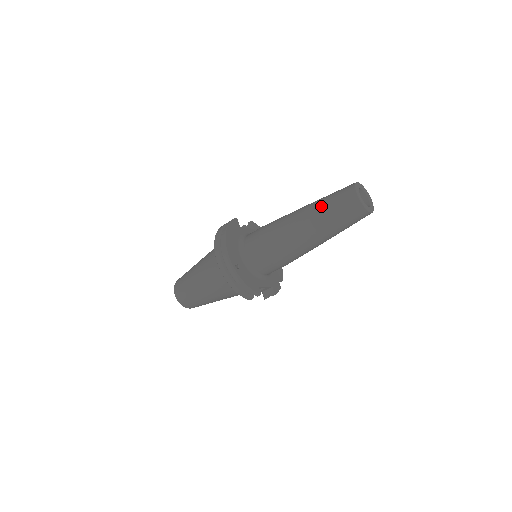
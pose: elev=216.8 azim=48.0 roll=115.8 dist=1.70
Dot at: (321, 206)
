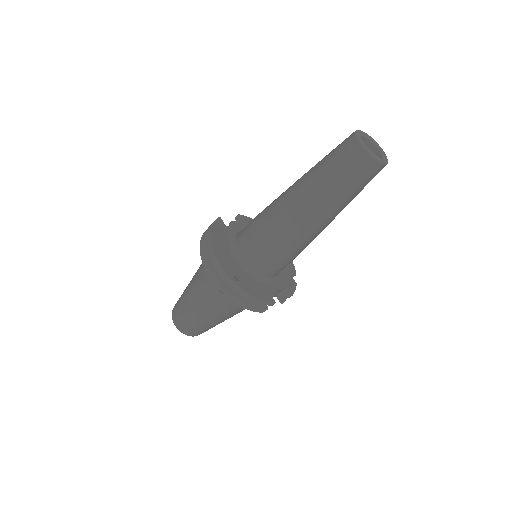
Dot at: (319, 174)
